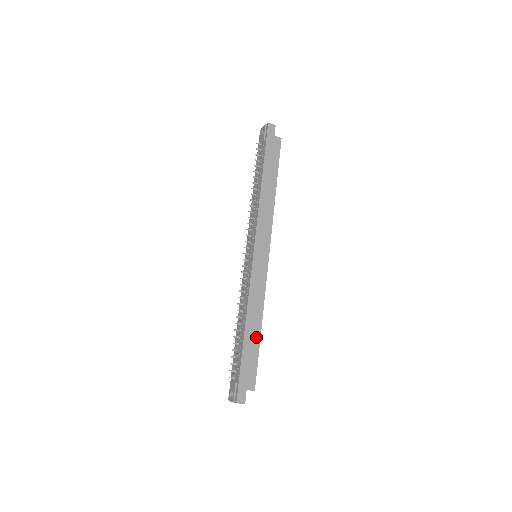
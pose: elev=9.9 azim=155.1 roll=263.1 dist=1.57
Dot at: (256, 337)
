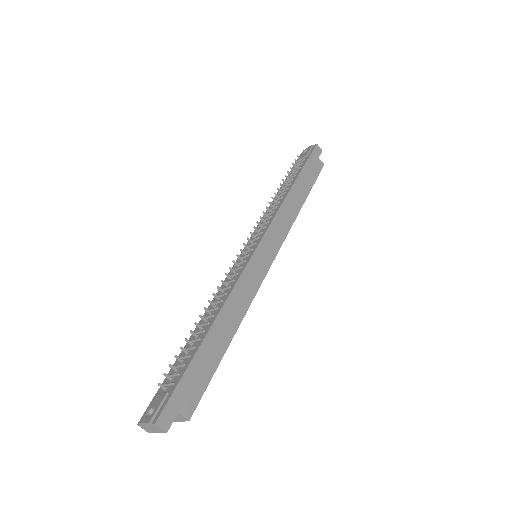
Dot at: (222, 345)
